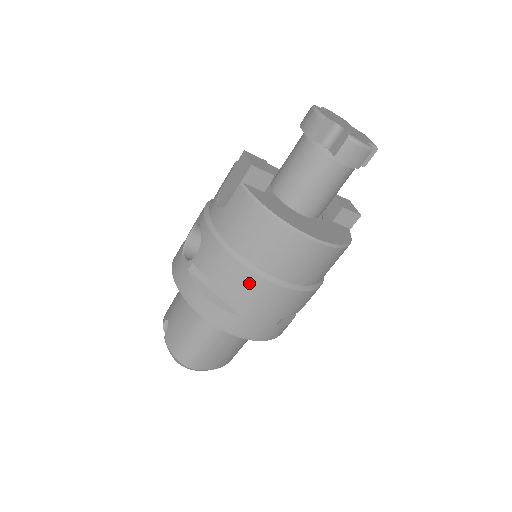
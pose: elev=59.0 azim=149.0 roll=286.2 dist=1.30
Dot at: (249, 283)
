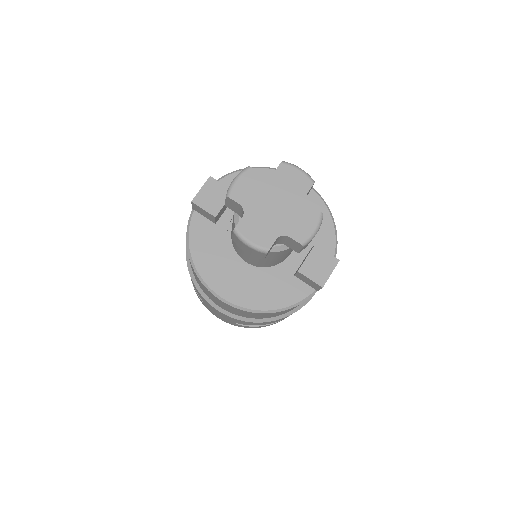
Dot at: occluded
